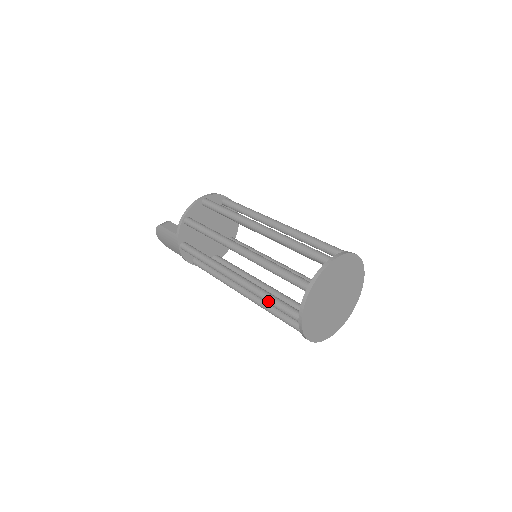
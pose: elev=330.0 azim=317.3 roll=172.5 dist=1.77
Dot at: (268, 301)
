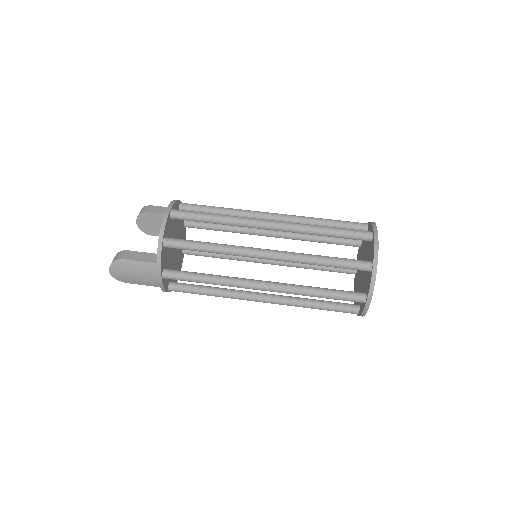
Dot at: (321, 295)
